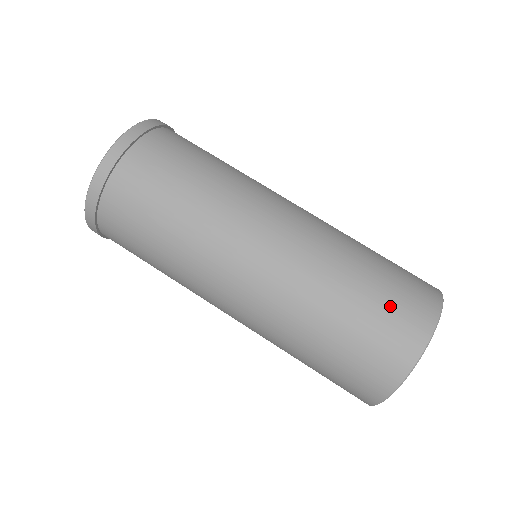
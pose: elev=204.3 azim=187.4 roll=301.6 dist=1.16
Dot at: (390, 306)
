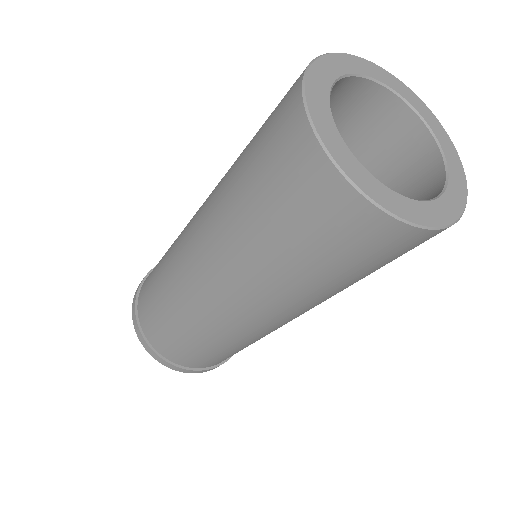
Dot at: occluded
